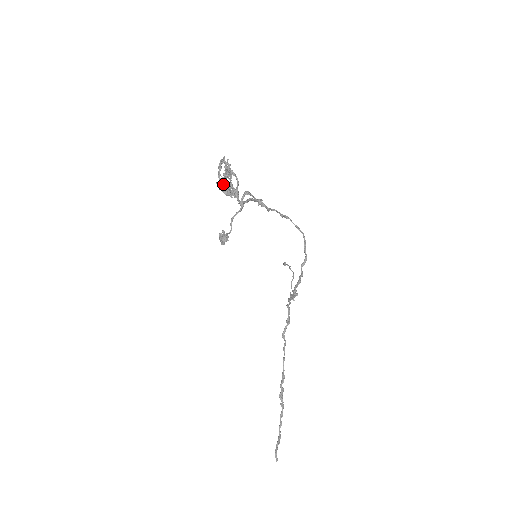
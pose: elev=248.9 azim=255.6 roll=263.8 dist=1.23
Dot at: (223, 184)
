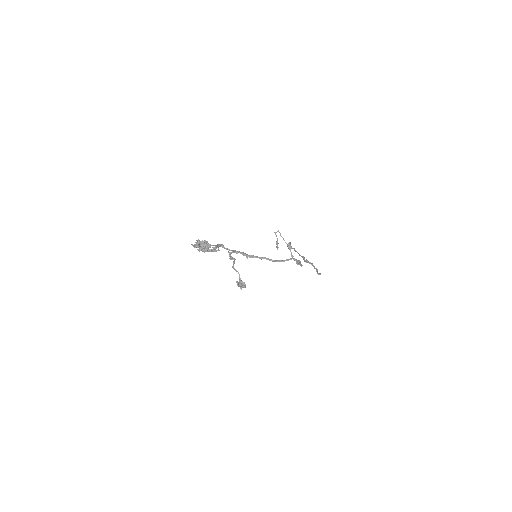
Dot at: (204, 250)
